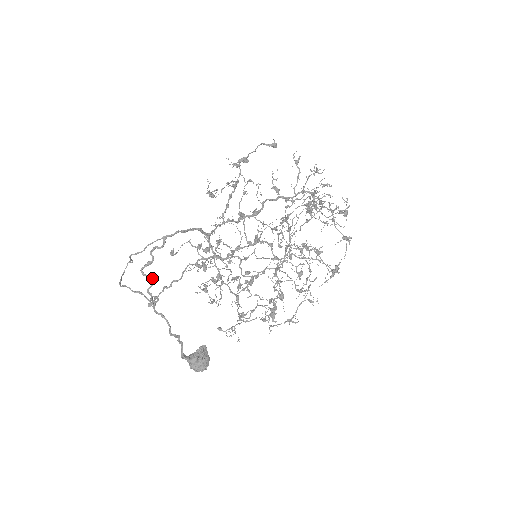
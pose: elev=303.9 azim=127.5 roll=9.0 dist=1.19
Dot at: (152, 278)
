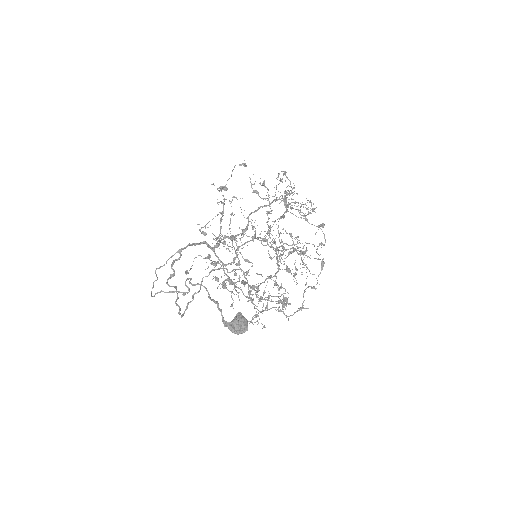
Dot at: occluded
